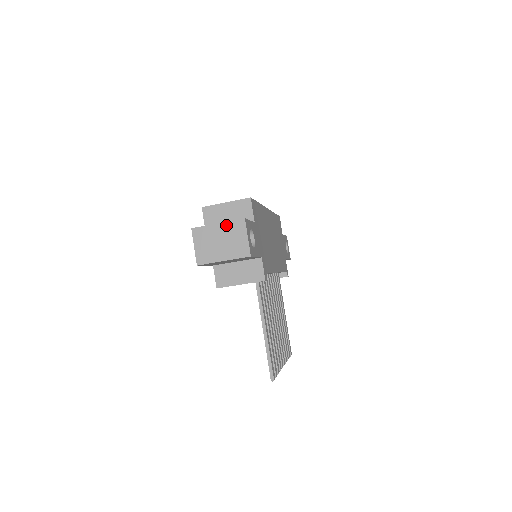
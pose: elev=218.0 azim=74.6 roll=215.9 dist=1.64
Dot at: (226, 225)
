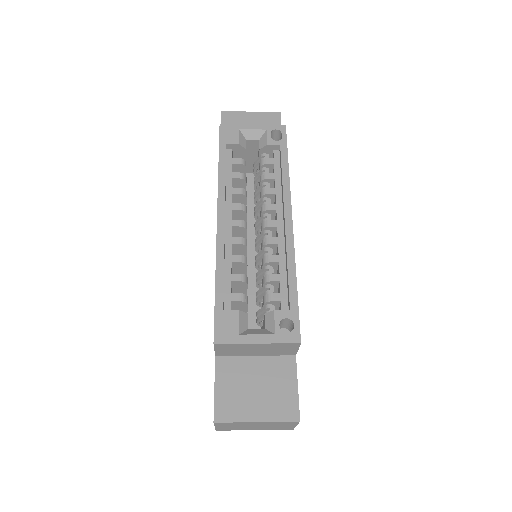
Dot at: (269, 423)
